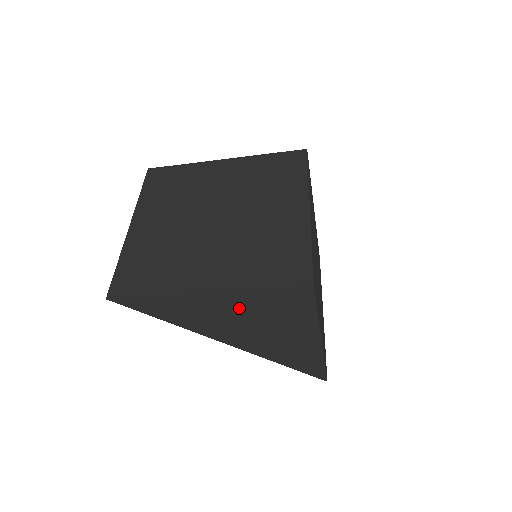
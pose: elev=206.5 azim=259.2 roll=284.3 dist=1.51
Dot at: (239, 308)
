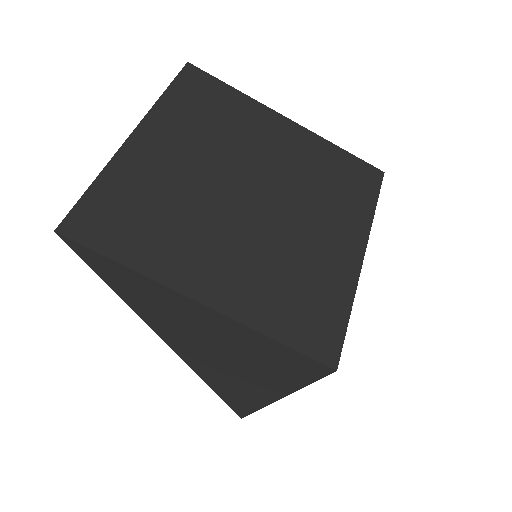
Dot at: (224, 336)
